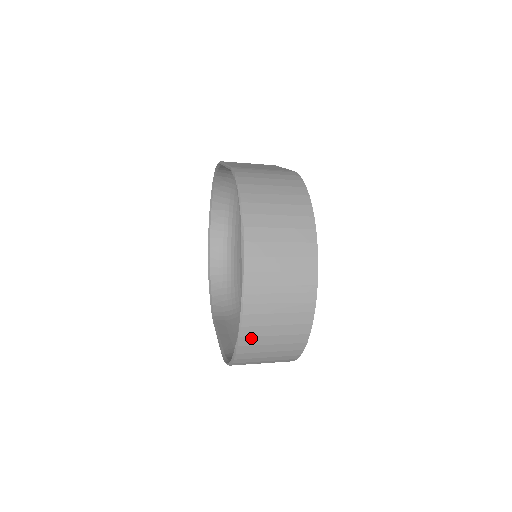
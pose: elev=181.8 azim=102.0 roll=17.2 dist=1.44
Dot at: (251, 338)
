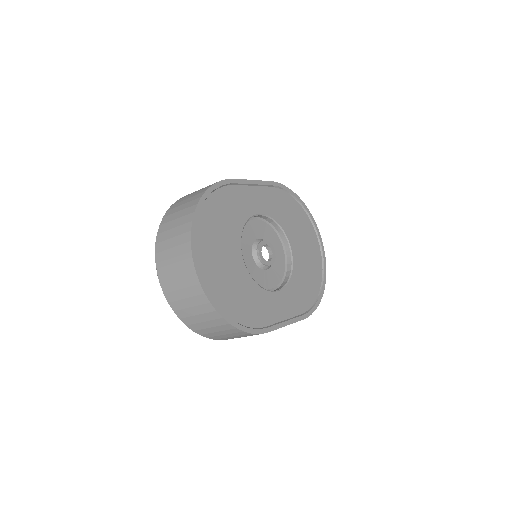
Dot at: (175, 303)
